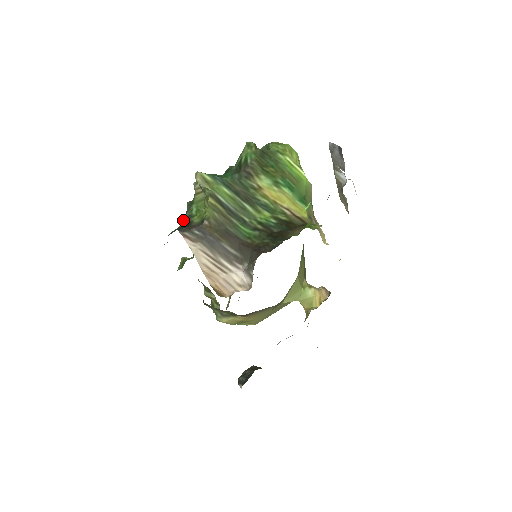
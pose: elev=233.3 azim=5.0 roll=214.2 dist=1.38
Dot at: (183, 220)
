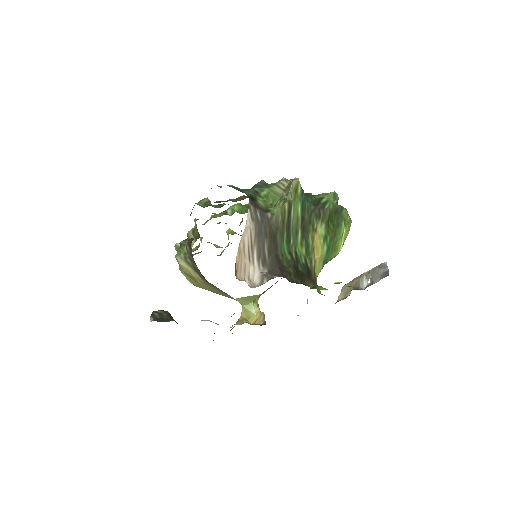
Dot at: (252, 190)
